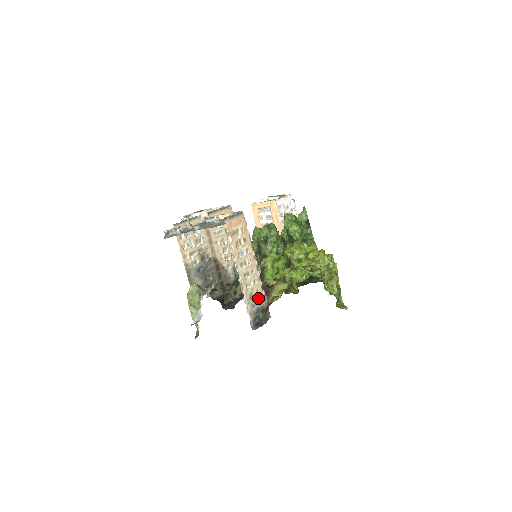
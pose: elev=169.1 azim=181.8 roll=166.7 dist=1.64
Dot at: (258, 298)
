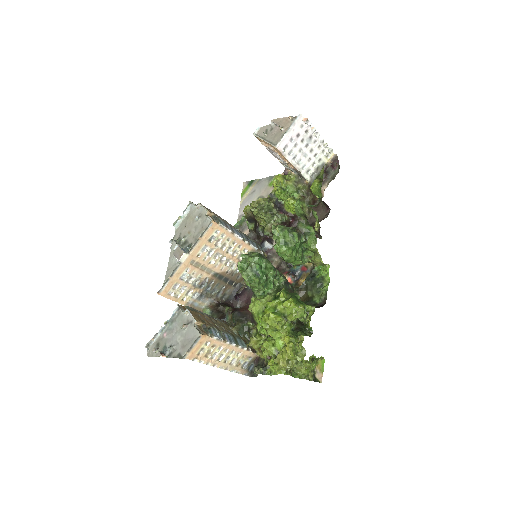
Dot at: (246, 358)
